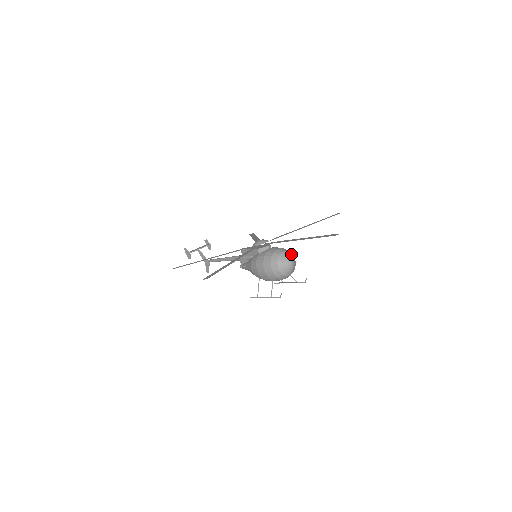
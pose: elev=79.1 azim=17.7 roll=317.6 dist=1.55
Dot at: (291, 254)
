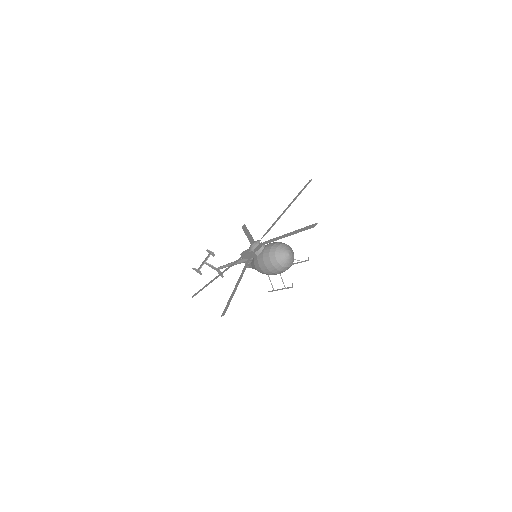
Dot at: (285, 246)
